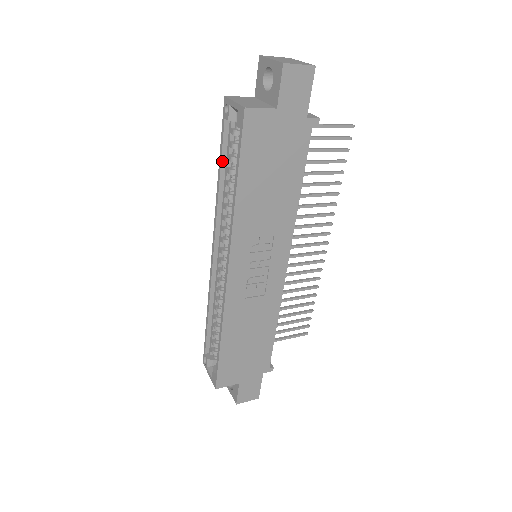
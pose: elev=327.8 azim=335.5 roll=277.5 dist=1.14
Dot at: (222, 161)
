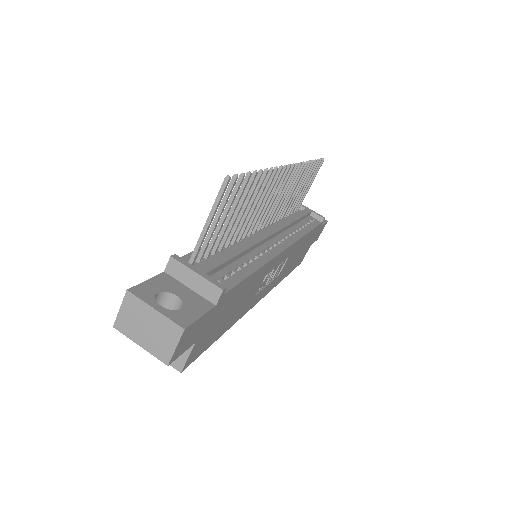
Dot at: occluded
